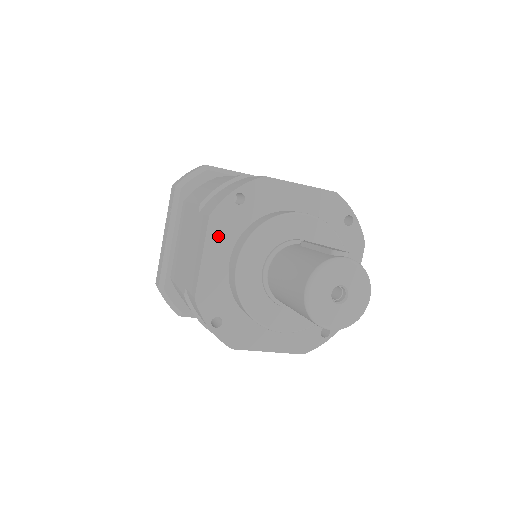
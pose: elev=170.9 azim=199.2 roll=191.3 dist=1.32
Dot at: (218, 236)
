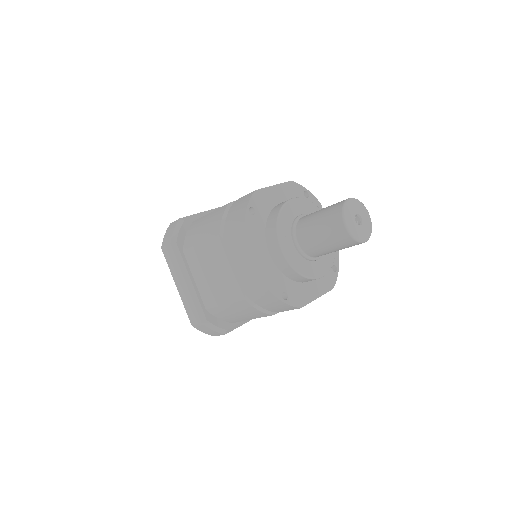
Dot at: (287, 190)
